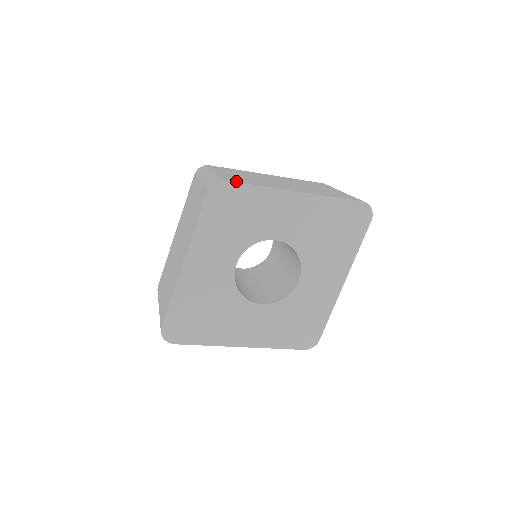
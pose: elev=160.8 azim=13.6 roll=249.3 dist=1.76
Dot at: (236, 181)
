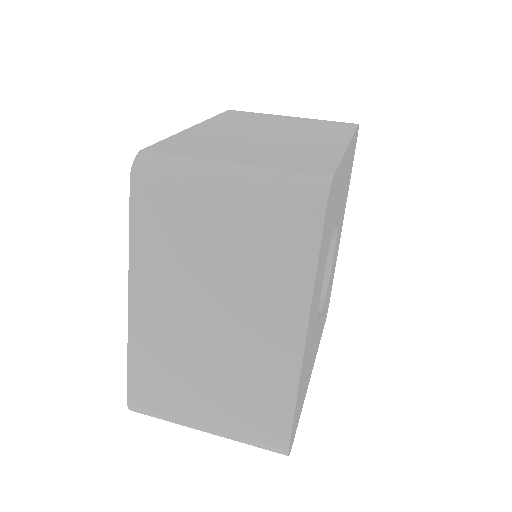
Dot at: (327, 168)
